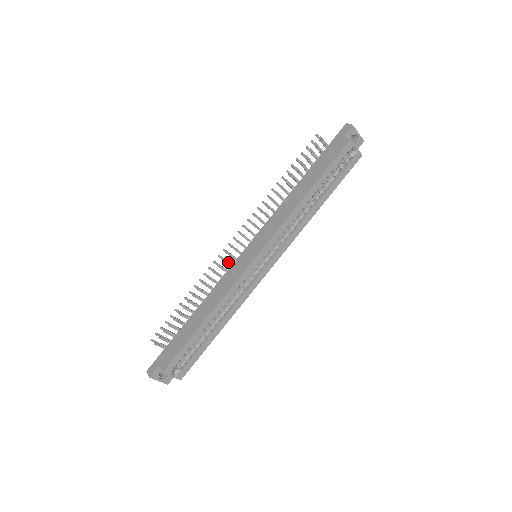
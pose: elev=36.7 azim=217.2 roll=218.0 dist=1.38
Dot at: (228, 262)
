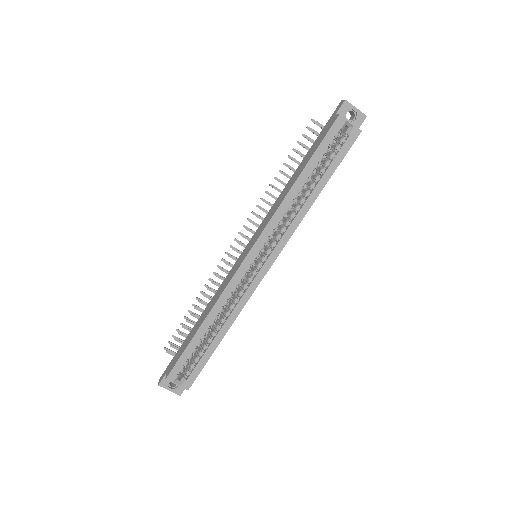
Dot at: (232, 265)
